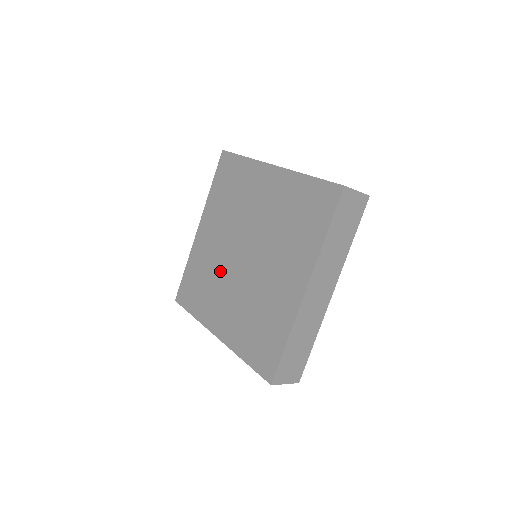
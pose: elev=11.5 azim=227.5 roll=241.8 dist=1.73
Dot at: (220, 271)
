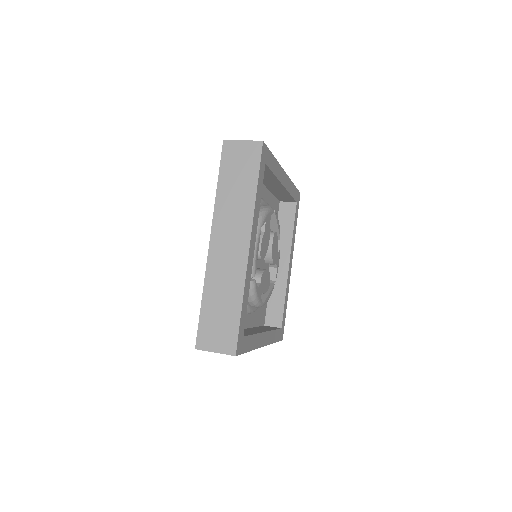
Dot at: occluded
